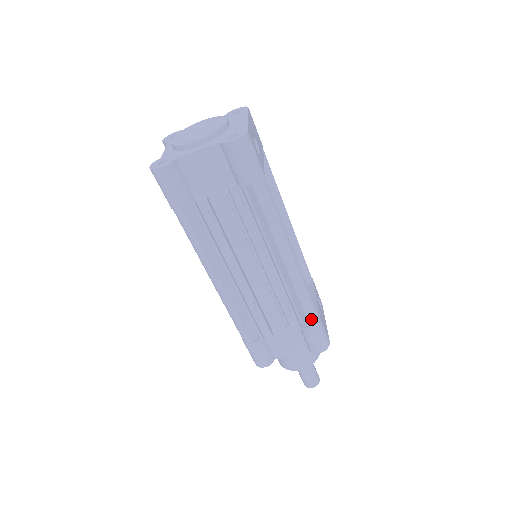
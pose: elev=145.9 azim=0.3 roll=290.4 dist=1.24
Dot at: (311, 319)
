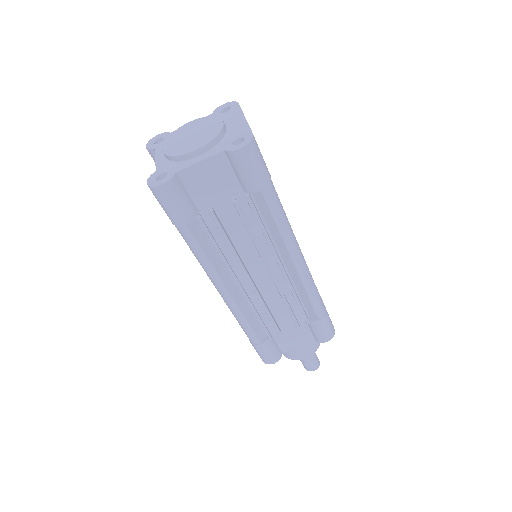
Dot at: (319, 312)
